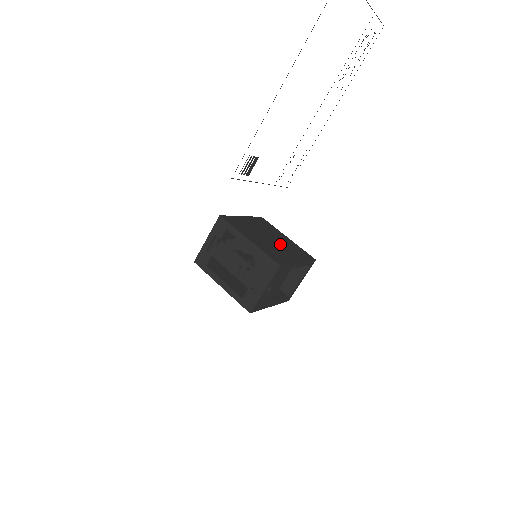
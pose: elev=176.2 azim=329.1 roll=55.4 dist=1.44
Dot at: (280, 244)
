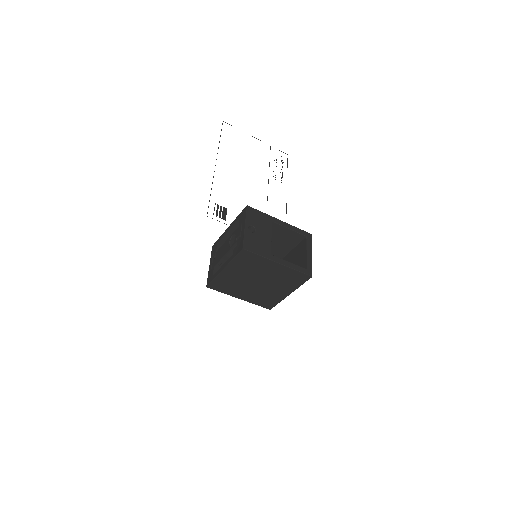
Dot at: occluded
